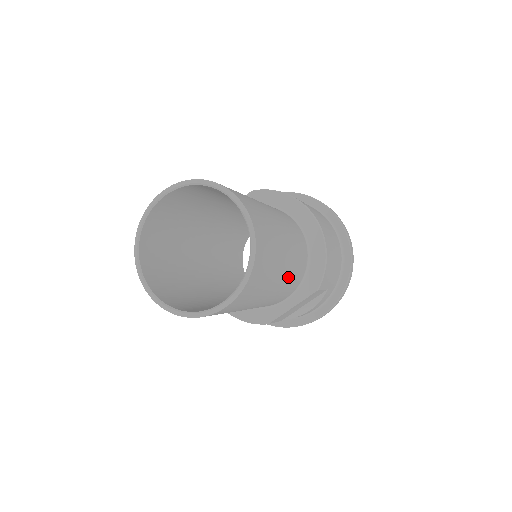
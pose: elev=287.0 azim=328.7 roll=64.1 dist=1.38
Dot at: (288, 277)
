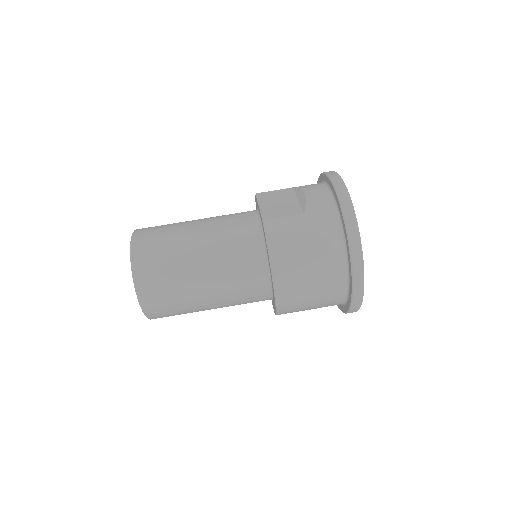
Dot at: occluded
